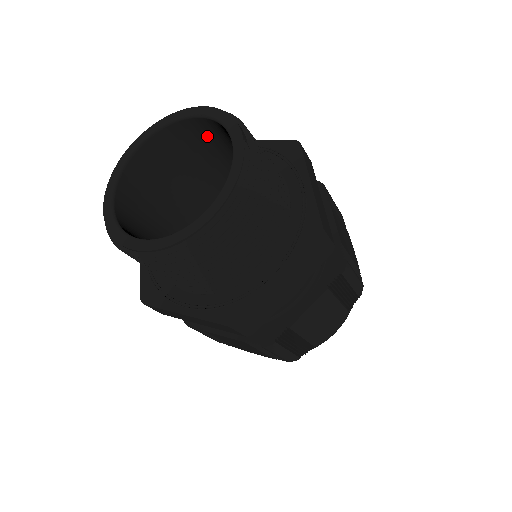
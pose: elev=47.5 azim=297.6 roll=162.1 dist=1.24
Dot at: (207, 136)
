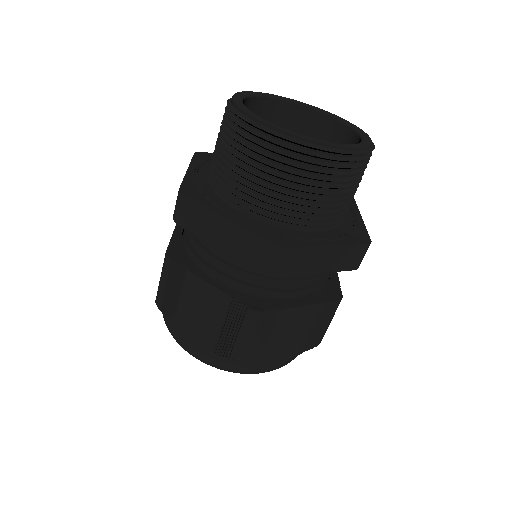
Dot at: (314, 136)
